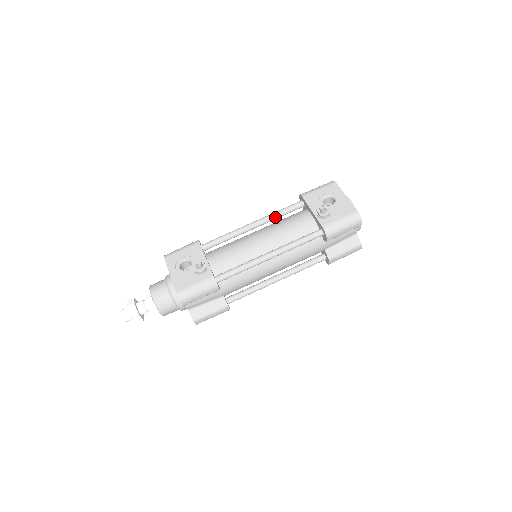
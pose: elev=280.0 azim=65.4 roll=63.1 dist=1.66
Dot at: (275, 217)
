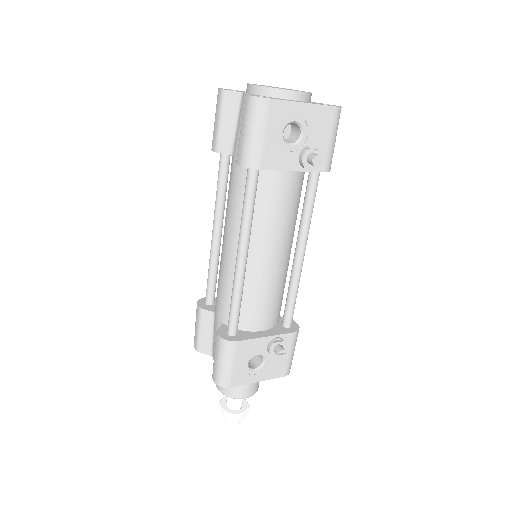
Dot at: occluded
